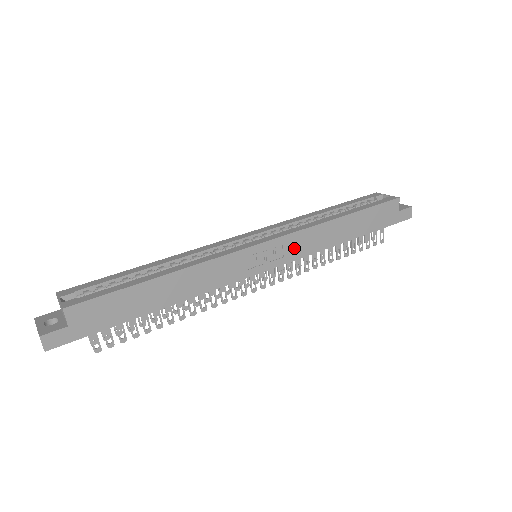
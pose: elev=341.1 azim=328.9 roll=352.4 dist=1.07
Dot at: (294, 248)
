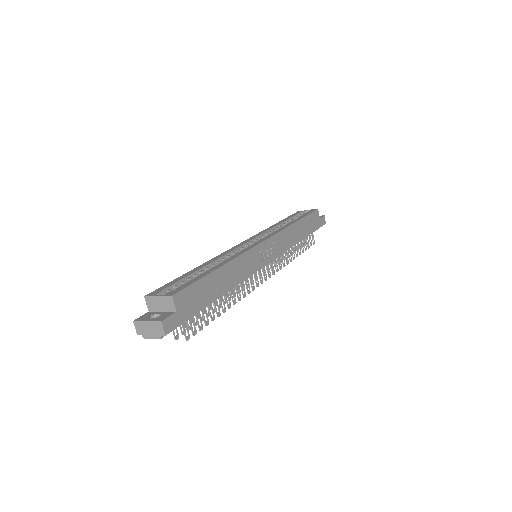
Dot at: (279, 245)
